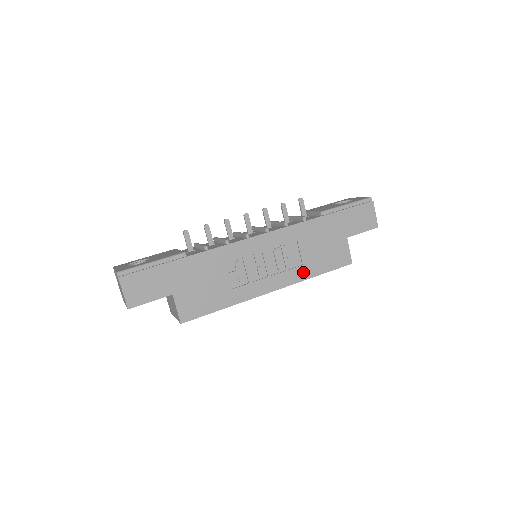
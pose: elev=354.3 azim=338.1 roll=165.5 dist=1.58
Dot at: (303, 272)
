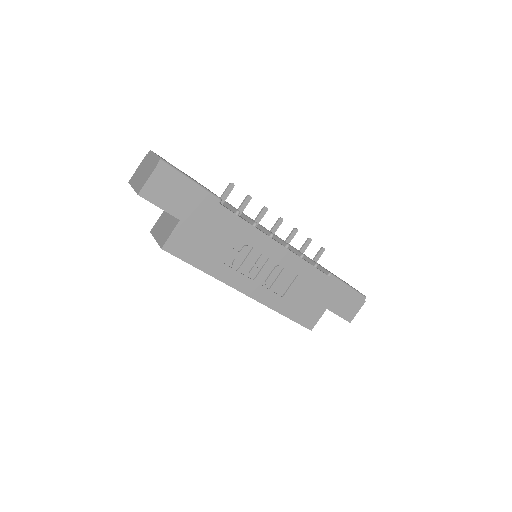
Dot at: (278, 302)
